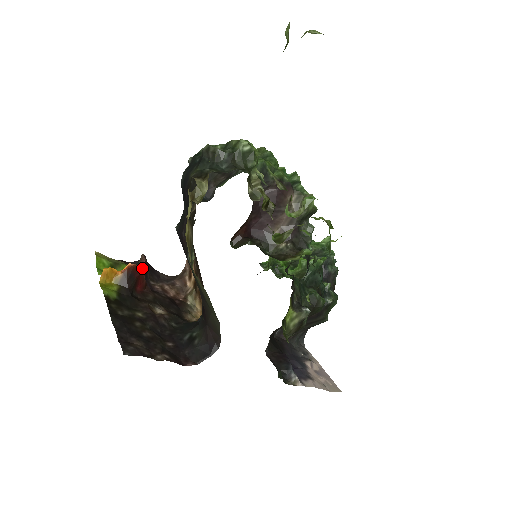
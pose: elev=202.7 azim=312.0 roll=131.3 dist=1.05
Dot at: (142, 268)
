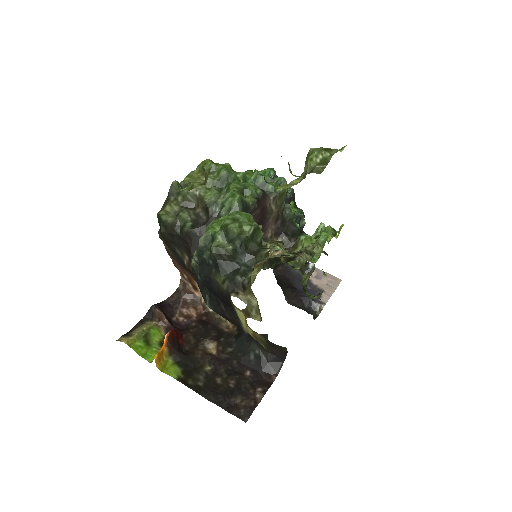
Dot at: (164, 320)
